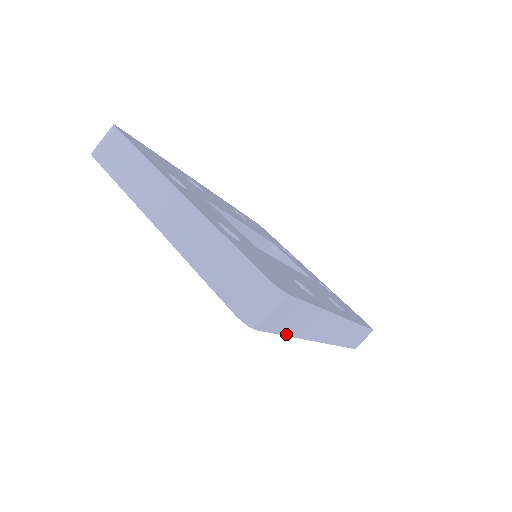
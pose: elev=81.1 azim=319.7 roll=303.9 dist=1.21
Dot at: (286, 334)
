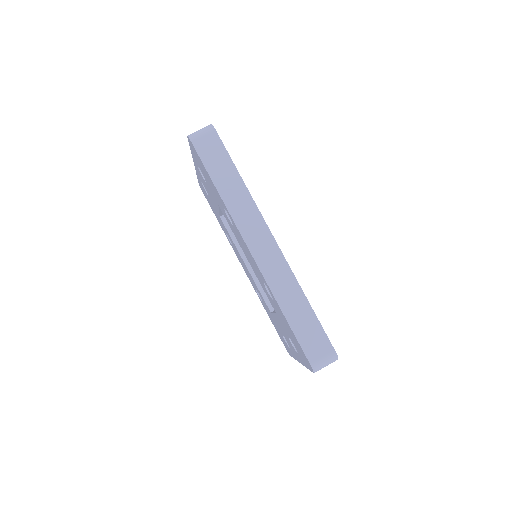
Dot at: (213, 180)
